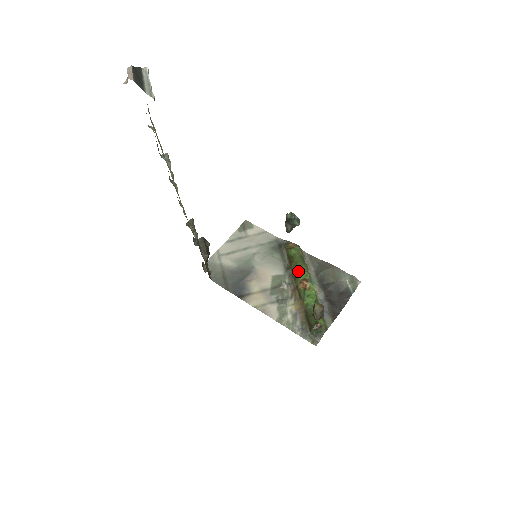
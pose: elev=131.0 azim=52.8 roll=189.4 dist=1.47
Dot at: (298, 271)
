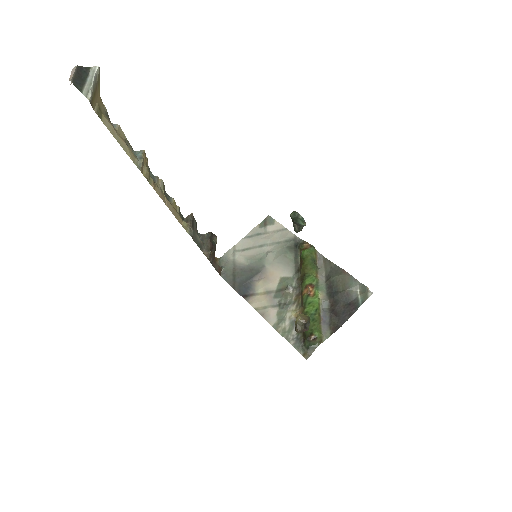
Dot at: (306, 275)
